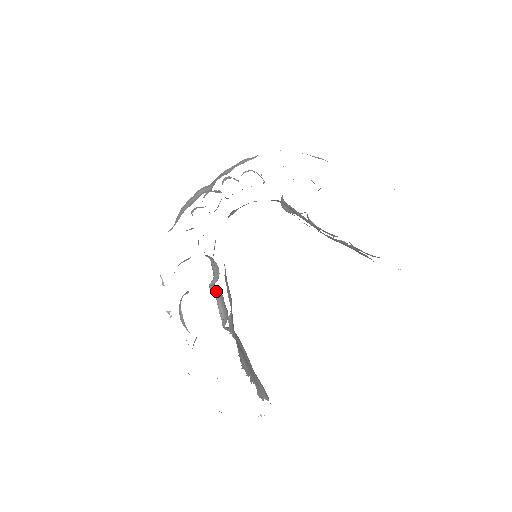
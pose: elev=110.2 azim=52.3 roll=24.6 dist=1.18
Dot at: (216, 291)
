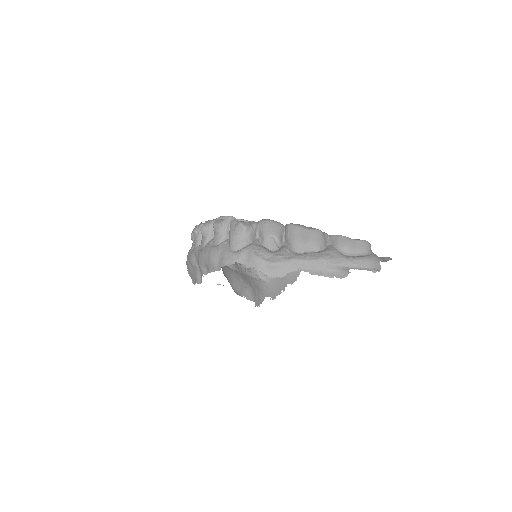
Dot at: occluded
